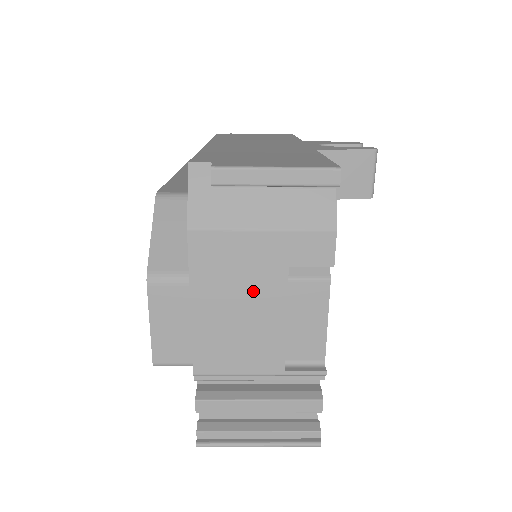
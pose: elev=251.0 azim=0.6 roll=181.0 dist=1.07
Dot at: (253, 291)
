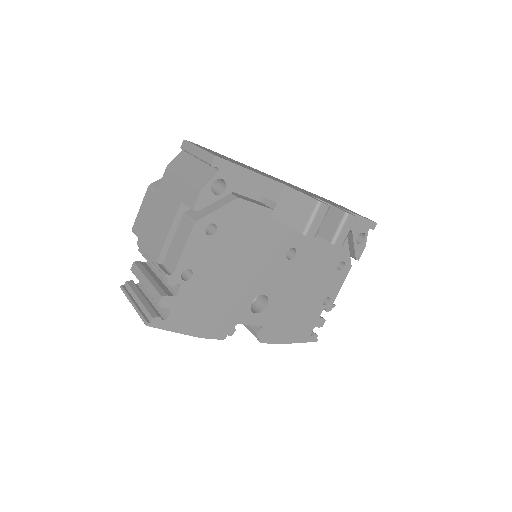
Dot at: (168, 209)
